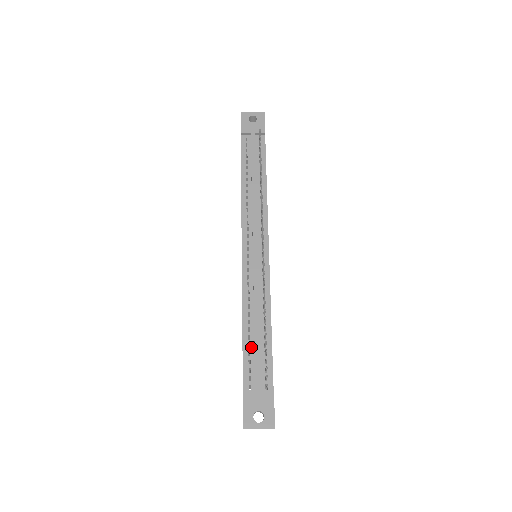
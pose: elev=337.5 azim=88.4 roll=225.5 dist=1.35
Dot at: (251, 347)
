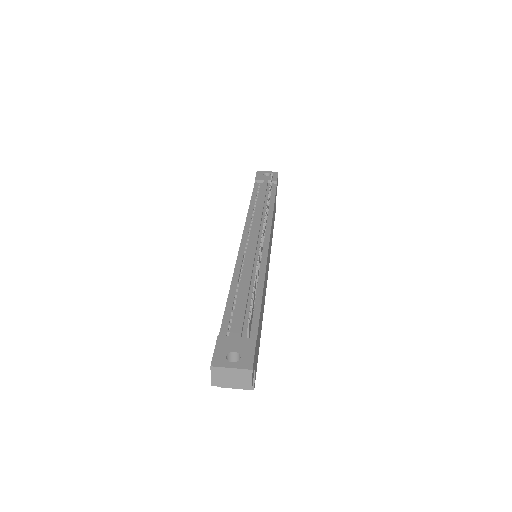
Dot at: (236, 303)
